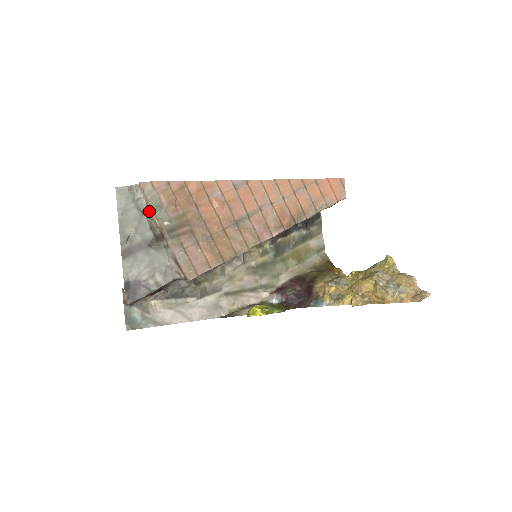
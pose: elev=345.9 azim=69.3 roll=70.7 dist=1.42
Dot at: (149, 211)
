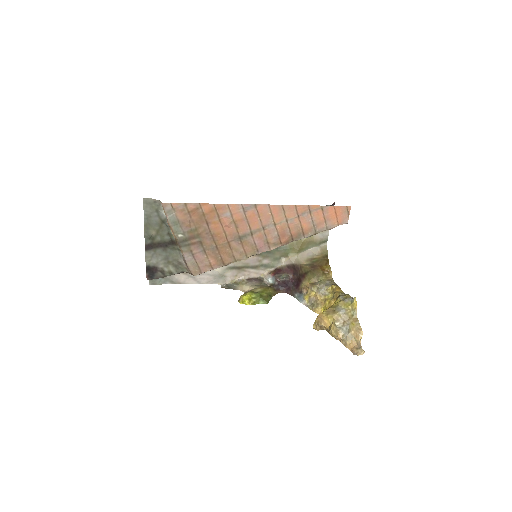
Dot at: (168, 223)
